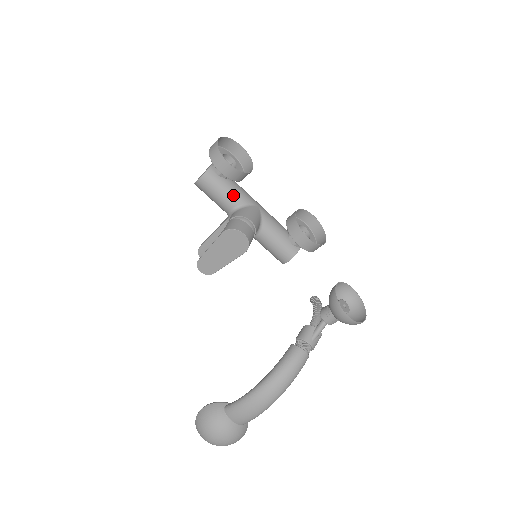
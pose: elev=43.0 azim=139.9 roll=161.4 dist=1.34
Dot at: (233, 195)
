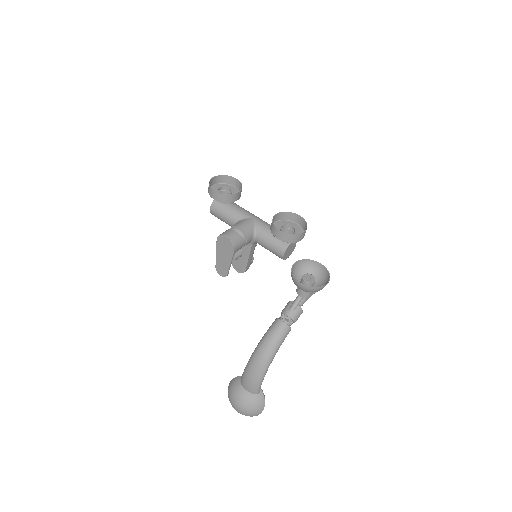
Dot at: (232, 214)
